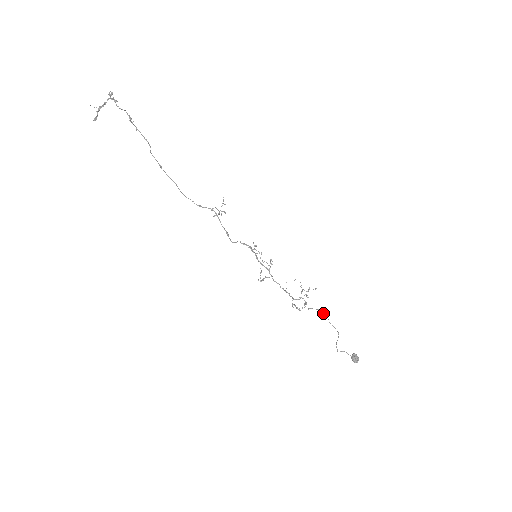
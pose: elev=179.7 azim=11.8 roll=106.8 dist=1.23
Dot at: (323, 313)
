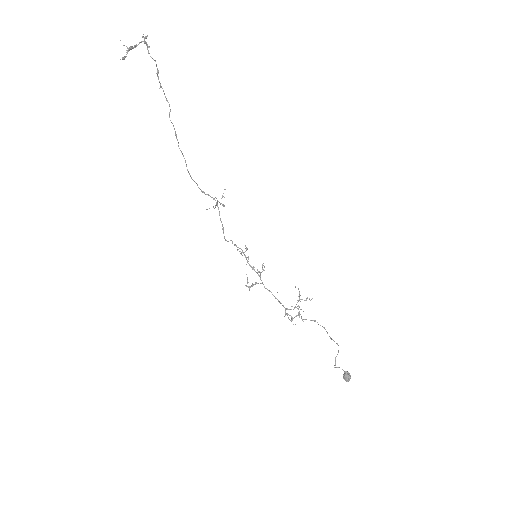
Dot at: (320, 325)
